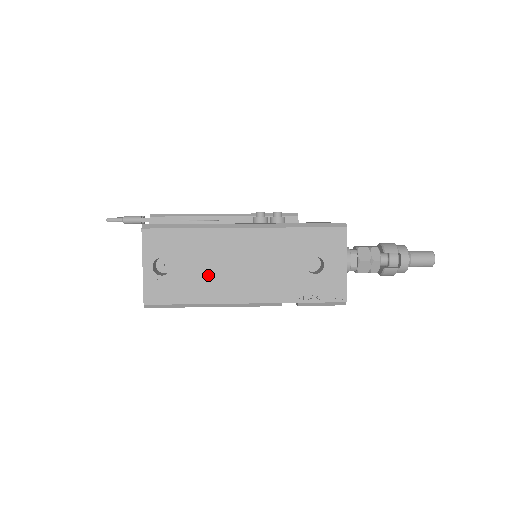
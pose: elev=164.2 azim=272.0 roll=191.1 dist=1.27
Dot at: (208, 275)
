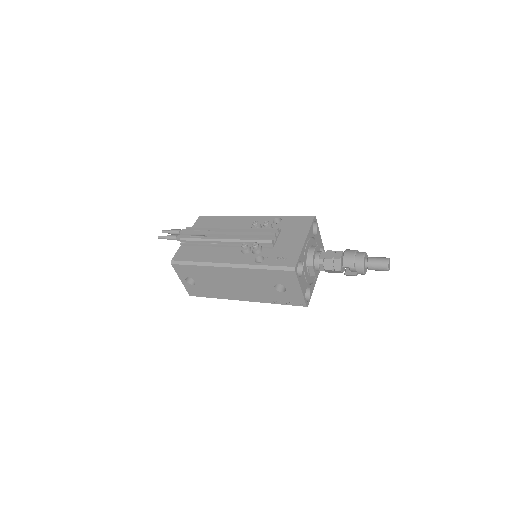
Dot at: (217, 287)
